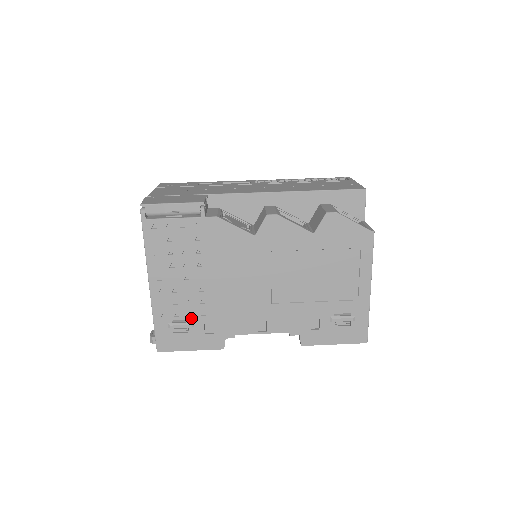
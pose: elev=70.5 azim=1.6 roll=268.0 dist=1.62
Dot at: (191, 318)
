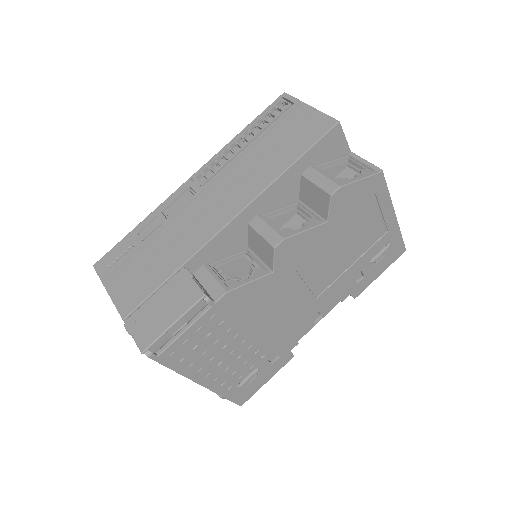
Dot at: (254, 367)
